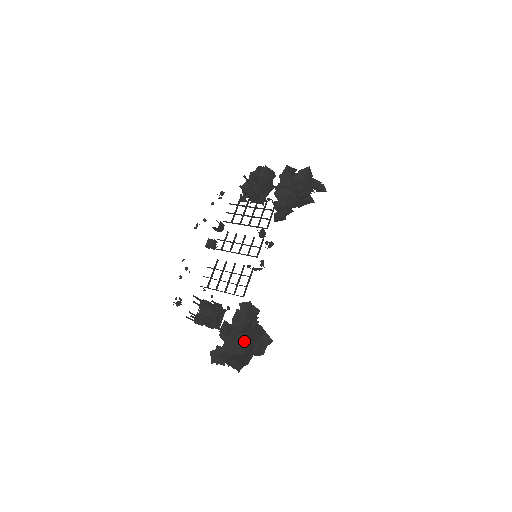
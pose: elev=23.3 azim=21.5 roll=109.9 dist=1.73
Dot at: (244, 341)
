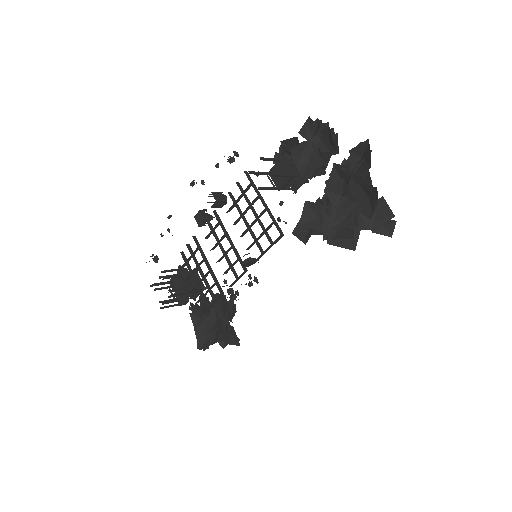
Dot at: occluded
